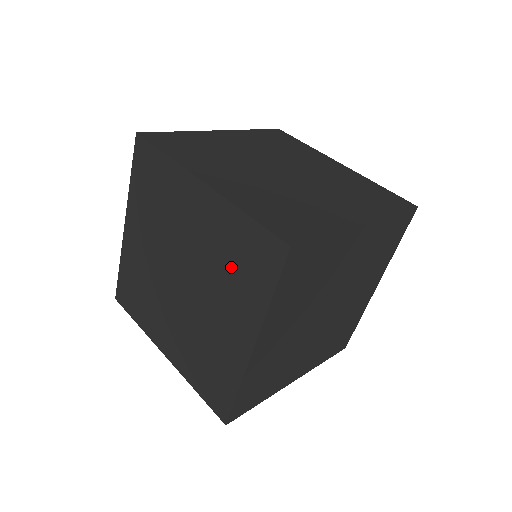
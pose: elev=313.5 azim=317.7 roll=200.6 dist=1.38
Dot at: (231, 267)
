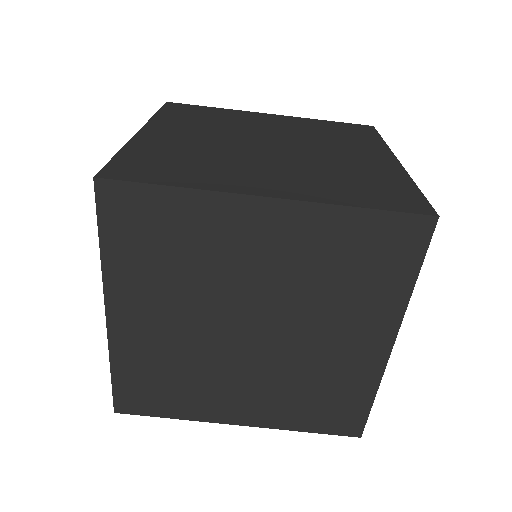
Dot at: (343, 278)
